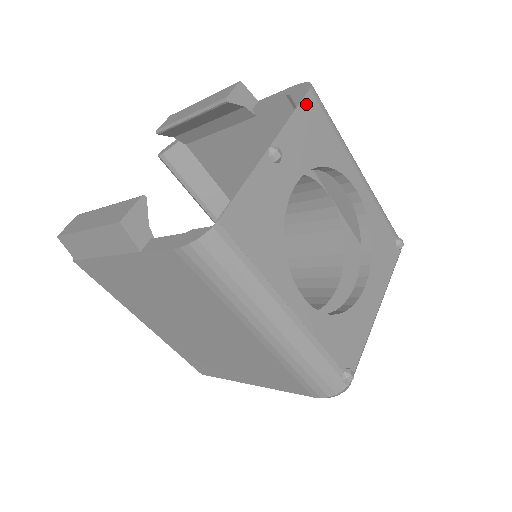
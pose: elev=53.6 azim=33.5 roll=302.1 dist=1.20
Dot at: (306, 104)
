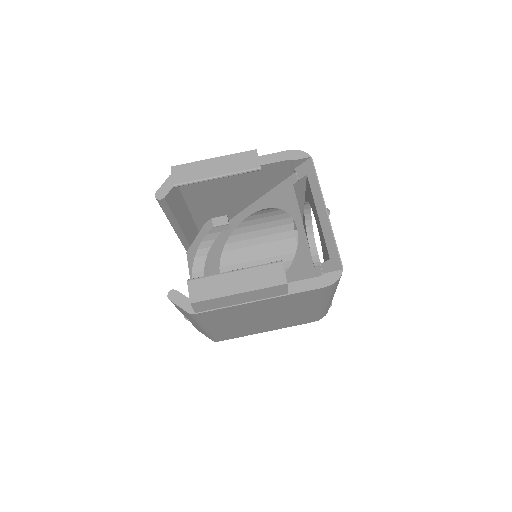
Dot at: (315, 171)
